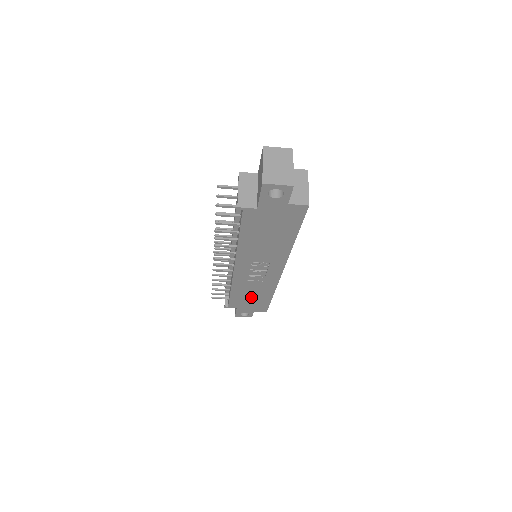
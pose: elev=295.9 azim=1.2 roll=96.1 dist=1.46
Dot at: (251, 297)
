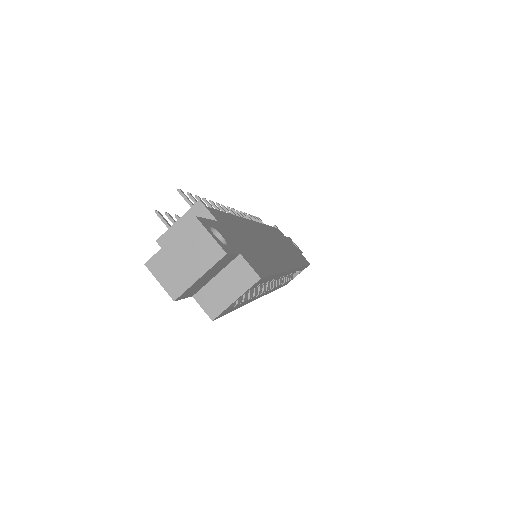
Dot at: occluded
